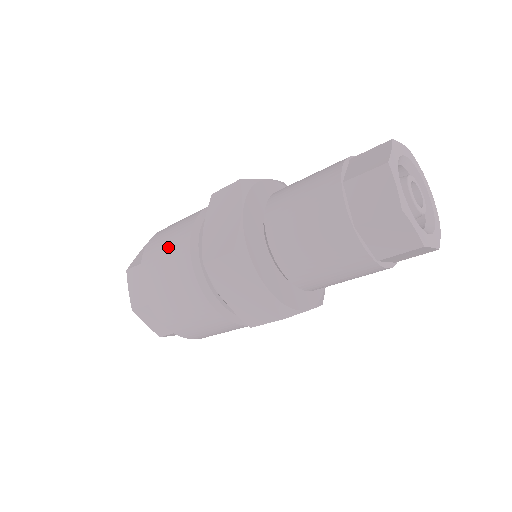
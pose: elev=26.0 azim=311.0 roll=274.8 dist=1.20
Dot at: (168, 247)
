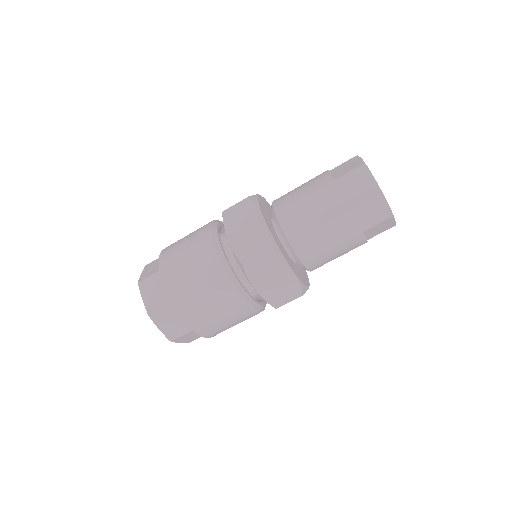
Dot at: occluded
